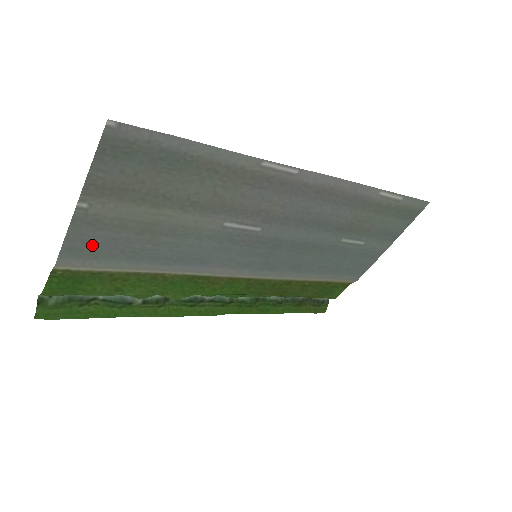
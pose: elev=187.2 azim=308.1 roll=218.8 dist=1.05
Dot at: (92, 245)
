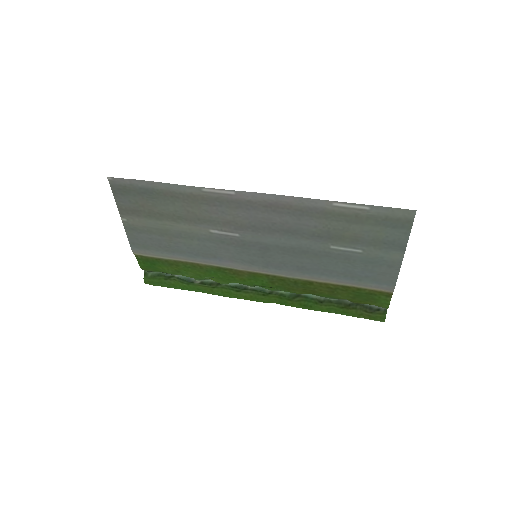
Dot at: (142, 242)
